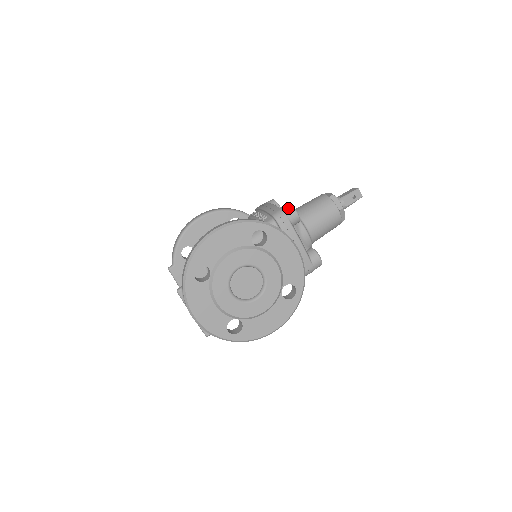
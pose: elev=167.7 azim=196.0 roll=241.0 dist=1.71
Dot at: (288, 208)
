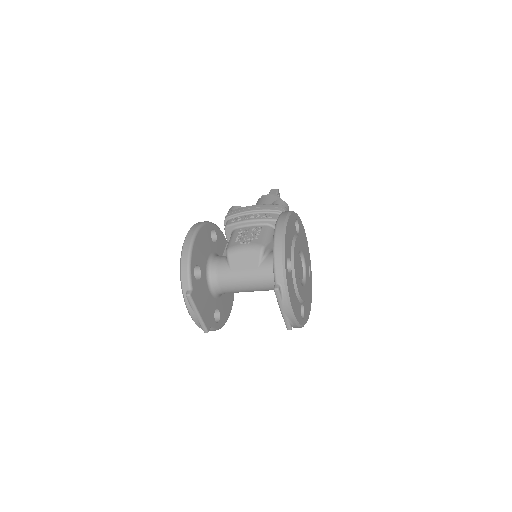
Dot at: (283, 203)
